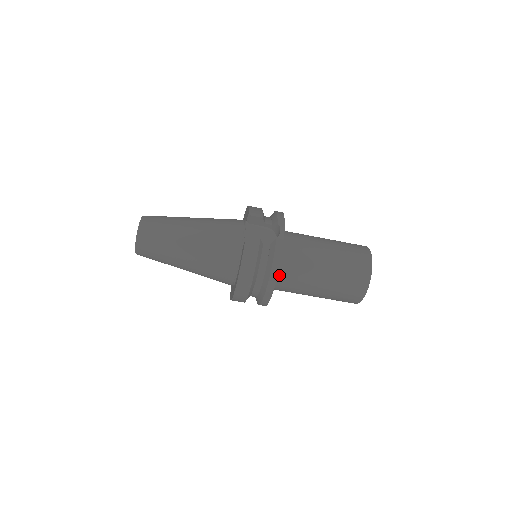
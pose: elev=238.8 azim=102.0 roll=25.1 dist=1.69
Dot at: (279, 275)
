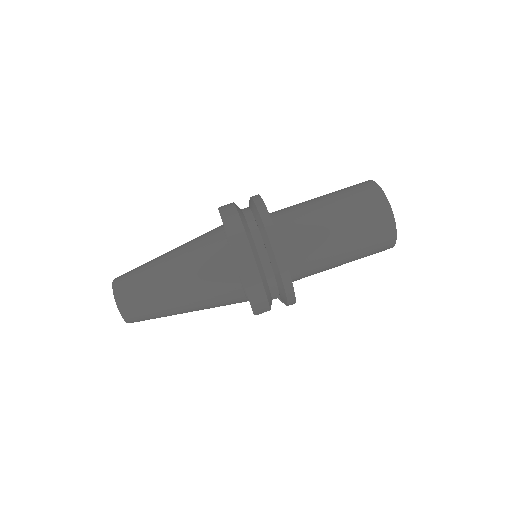
Dot at: (277, 226)
